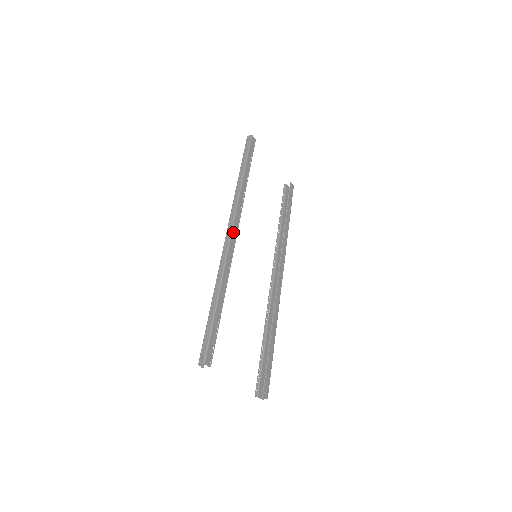
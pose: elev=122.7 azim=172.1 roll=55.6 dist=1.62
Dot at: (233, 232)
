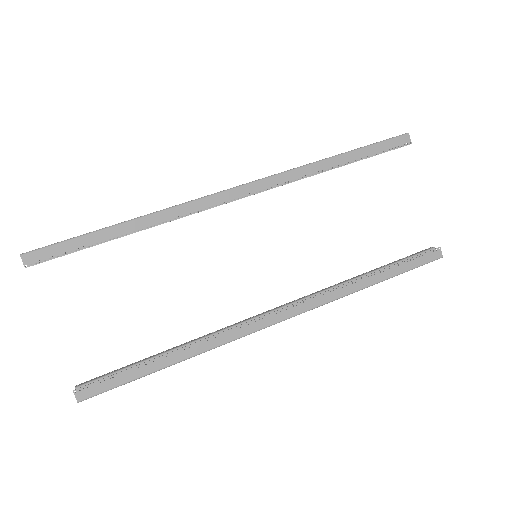
Dot at: (235, 191)
